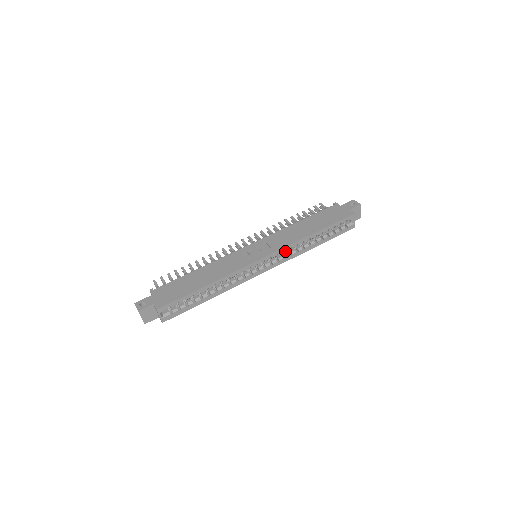
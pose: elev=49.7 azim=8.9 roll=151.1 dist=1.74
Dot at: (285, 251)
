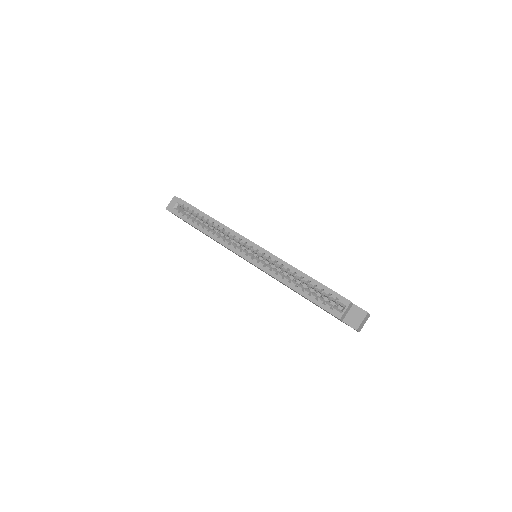
Dot at: (271, 259)
